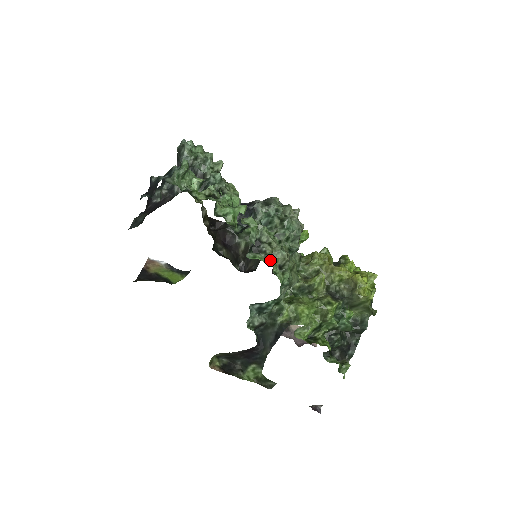
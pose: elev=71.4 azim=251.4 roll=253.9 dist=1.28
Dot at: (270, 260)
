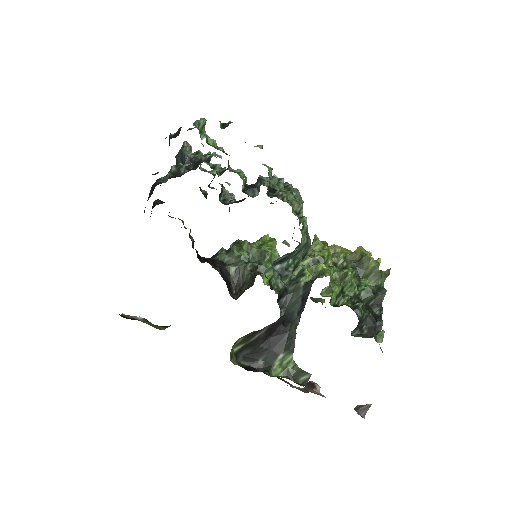
Dot at: (288, 202)
